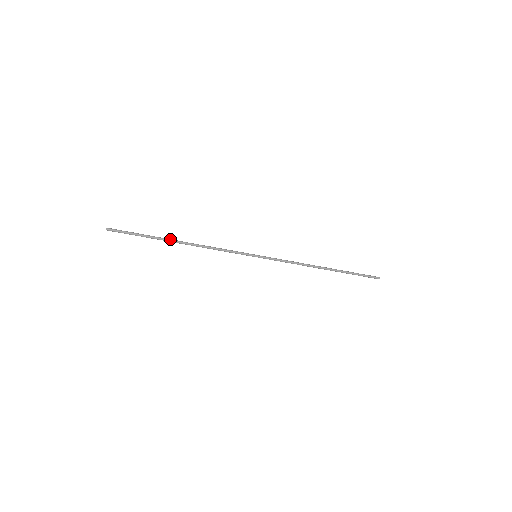
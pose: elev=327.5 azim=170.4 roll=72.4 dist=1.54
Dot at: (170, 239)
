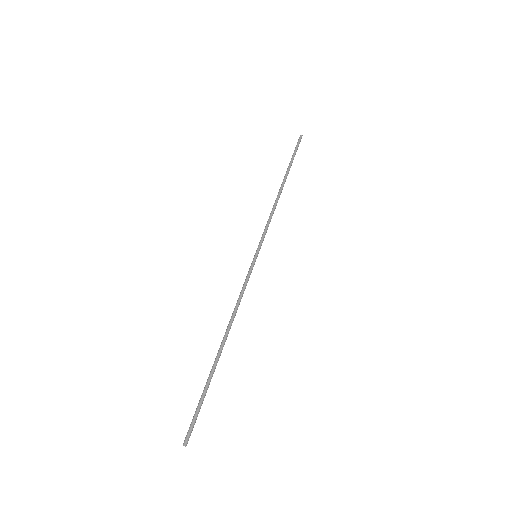
Dot at: (217, 357)
